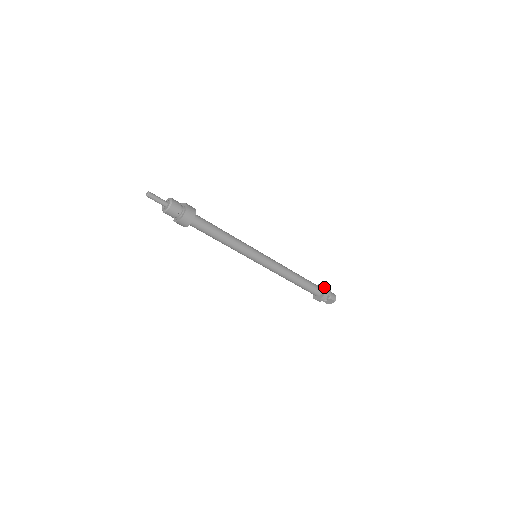
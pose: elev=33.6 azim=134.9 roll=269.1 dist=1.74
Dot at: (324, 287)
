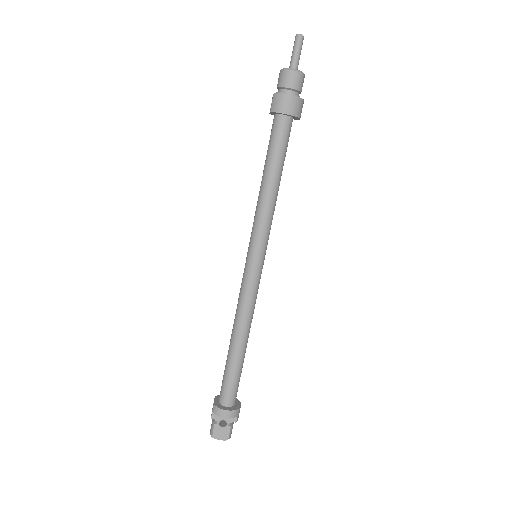
Dot at: occluded
